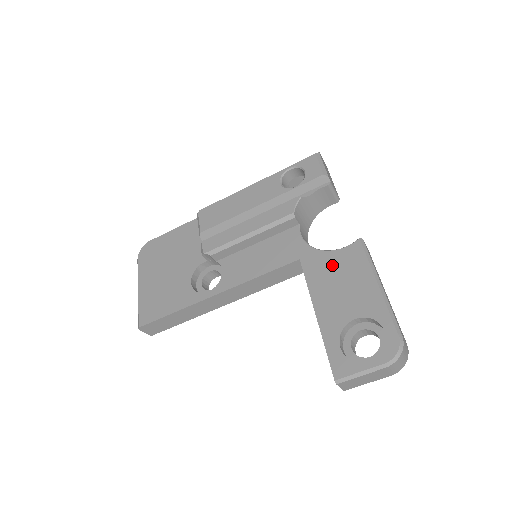
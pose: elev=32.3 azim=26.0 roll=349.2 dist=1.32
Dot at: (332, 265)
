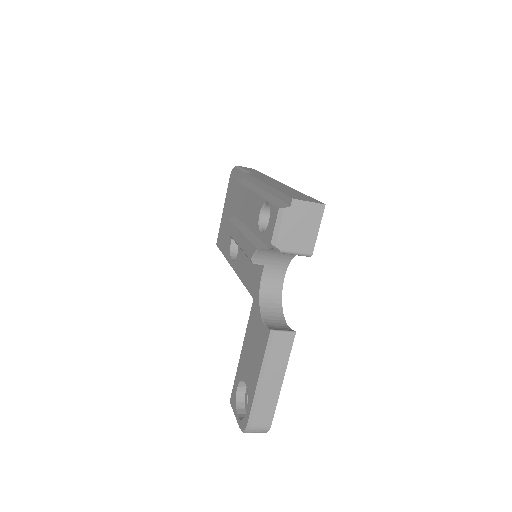
Dot at: (256, 329)
